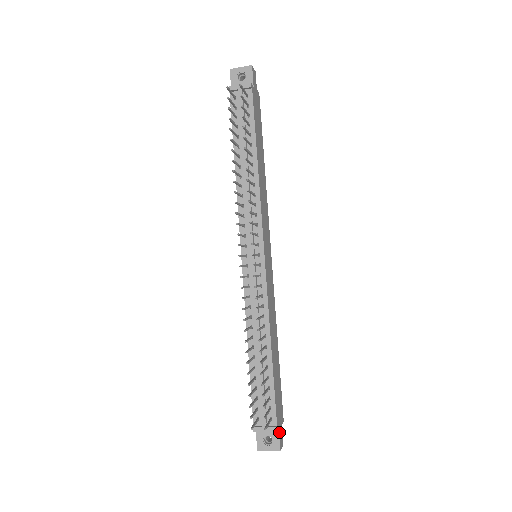
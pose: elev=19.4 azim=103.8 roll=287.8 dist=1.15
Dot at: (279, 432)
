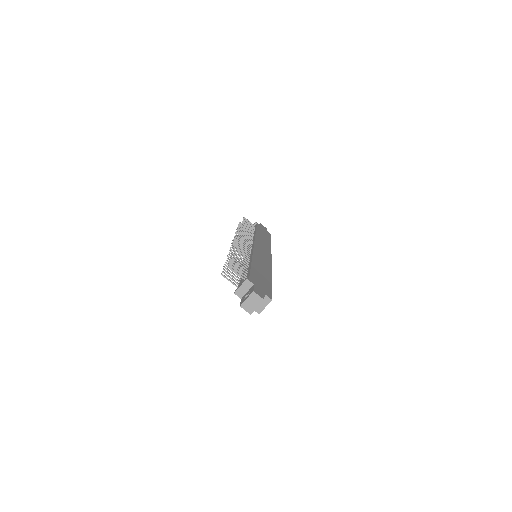
Dot at: (254, 287)
